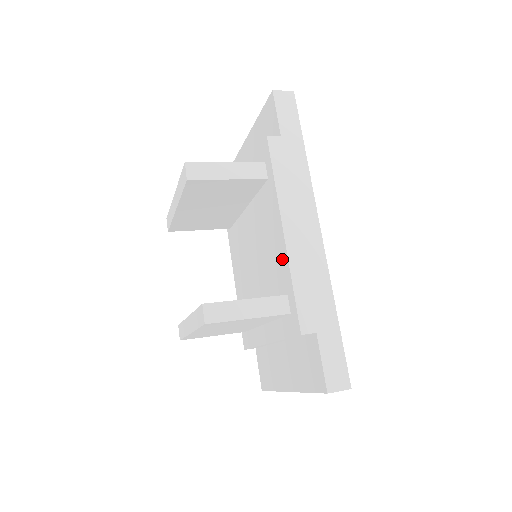
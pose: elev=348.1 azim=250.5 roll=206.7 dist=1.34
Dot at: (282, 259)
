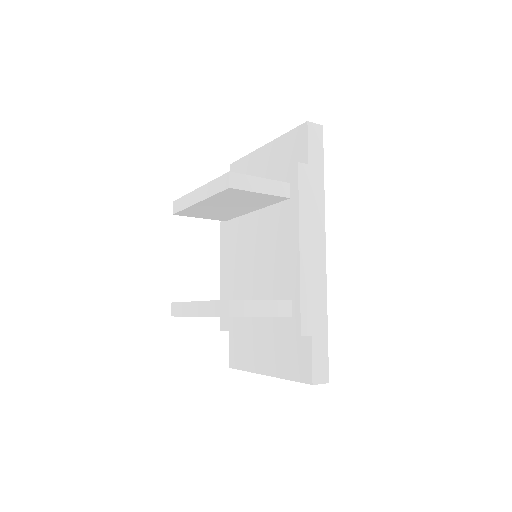
Dot at: (292, 270)
